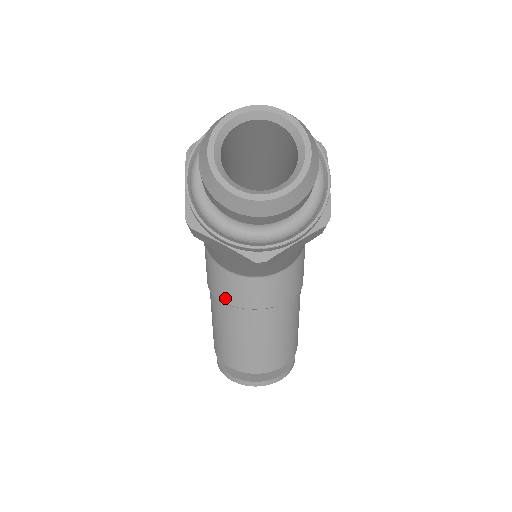
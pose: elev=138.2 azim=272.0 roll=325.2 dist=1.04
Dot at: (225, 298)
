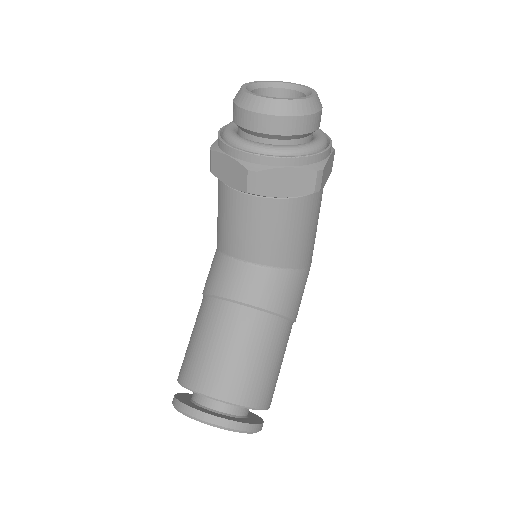
Dot at: (213, 288)
